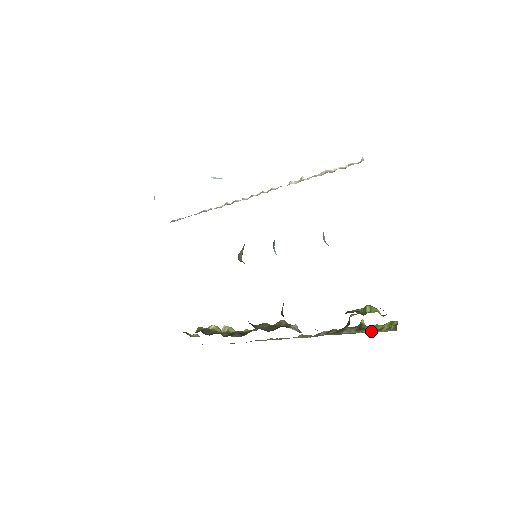
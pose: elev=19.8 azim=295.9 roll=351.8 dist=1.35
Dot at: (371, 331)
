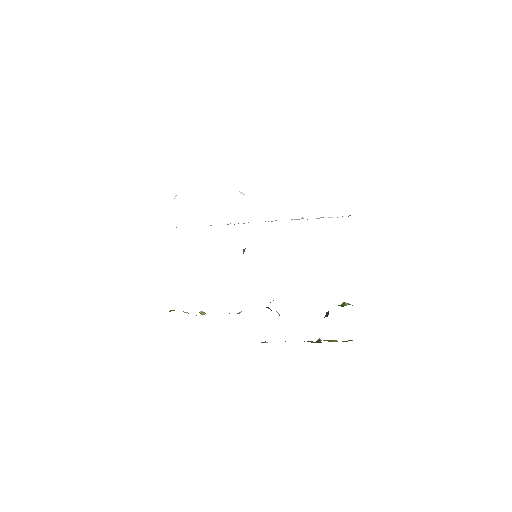
Dot at: occluded
